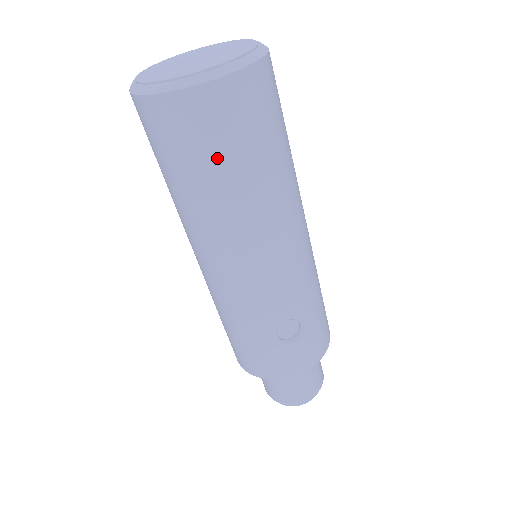
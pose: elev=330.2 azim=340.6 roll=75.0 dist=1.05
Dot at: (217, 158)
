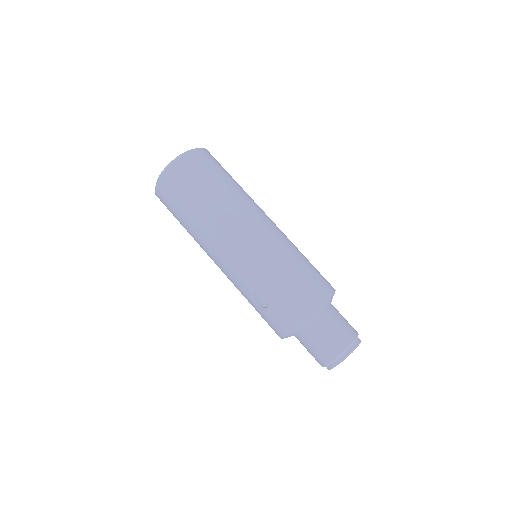
Dot at: (176, 214)
